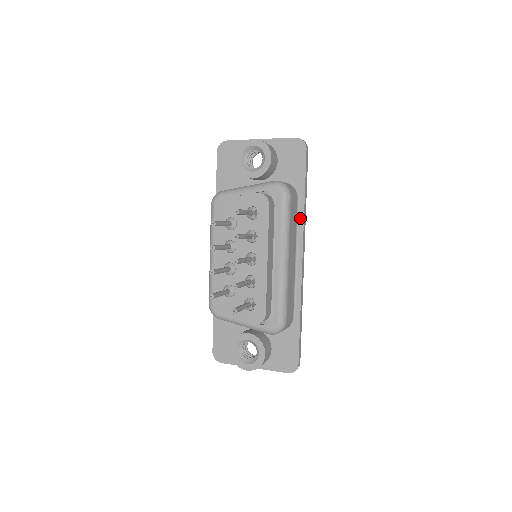
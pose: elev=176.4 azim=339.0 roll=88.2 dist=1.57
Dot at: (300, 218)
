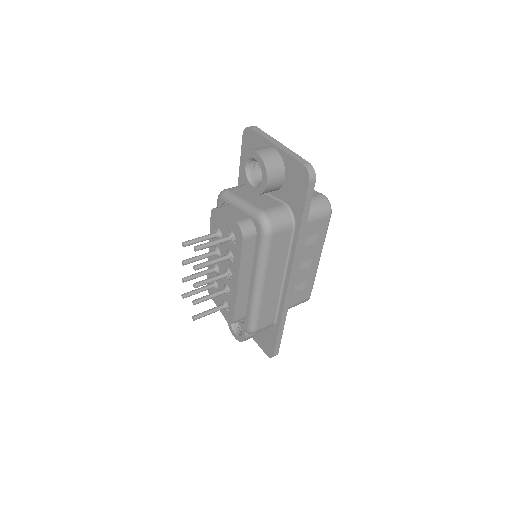
Dot at: (292, 248)
